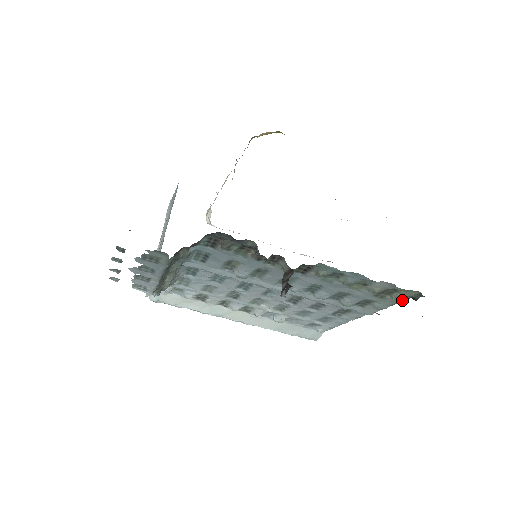
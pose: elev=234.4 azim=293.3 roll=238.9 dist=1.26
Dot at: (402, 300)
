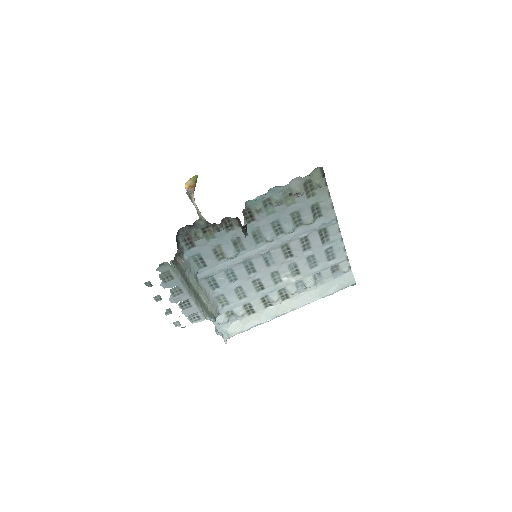
Dot at: (325, 185)
